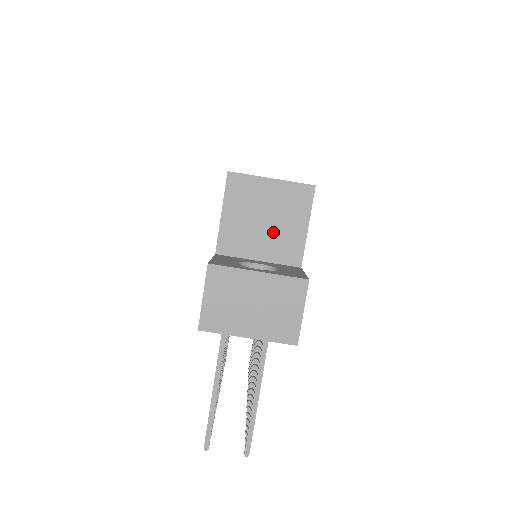
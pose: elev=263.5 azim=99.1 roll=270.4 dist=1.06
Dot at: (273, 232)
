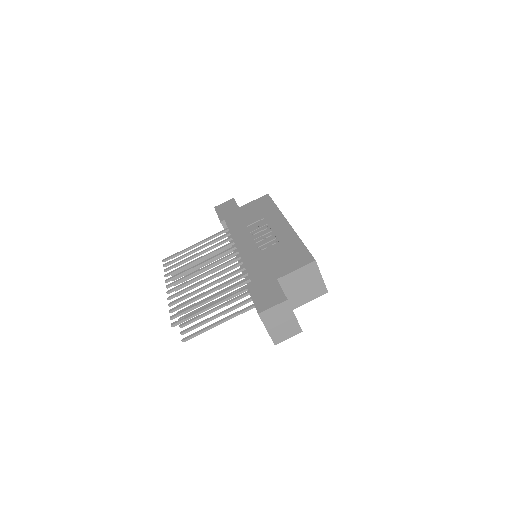
Dot at: (300, 292)
